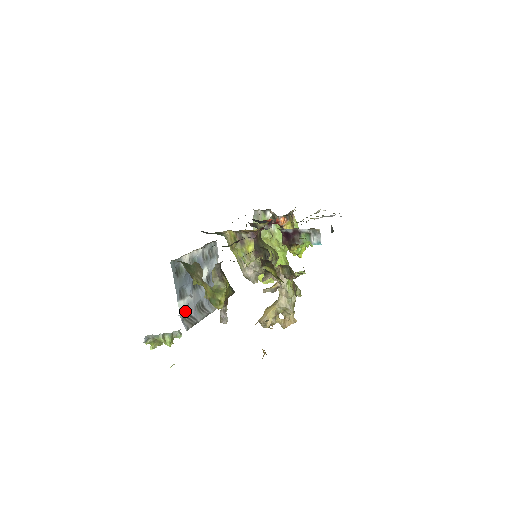
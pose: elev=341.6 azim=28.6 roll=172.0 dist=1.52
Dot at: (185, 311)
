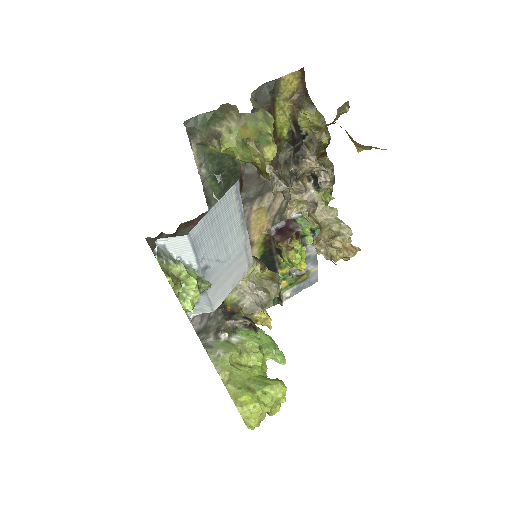
Dot at: occluded
